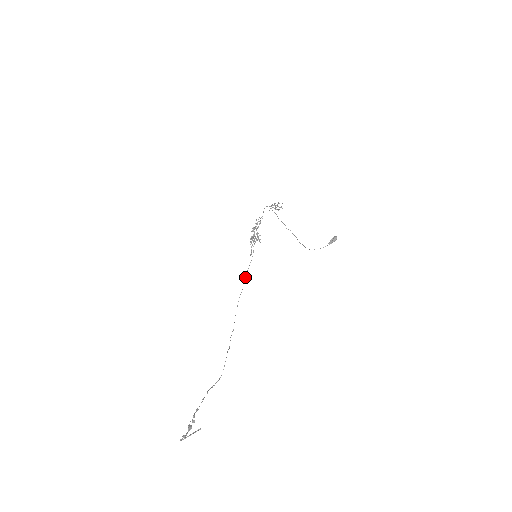
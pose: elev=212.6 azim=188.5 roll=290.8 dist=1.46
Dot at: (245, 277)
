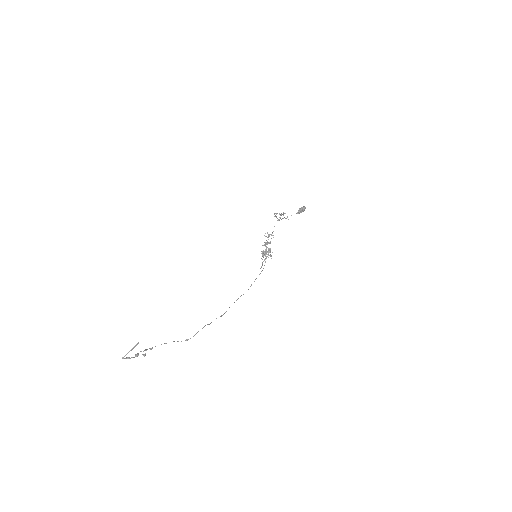
Dot at: (251, 285)
